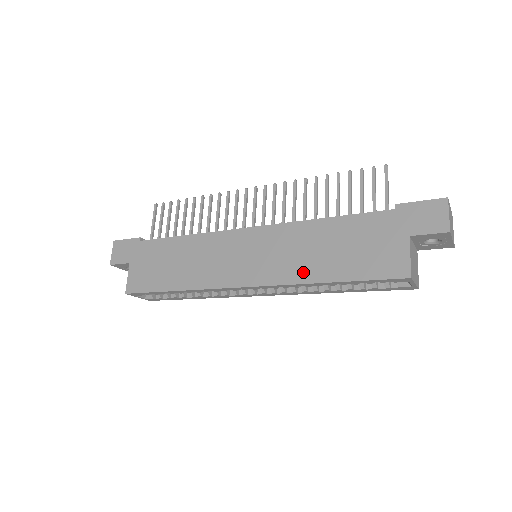
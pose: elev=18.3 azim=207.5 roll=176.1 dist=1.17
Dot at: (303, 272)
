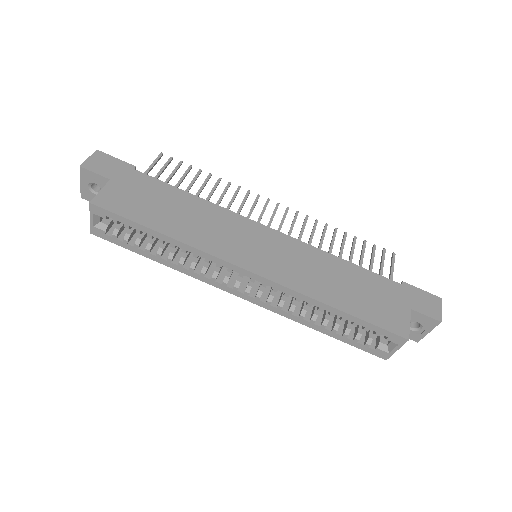
Dot at: (315, 289)
